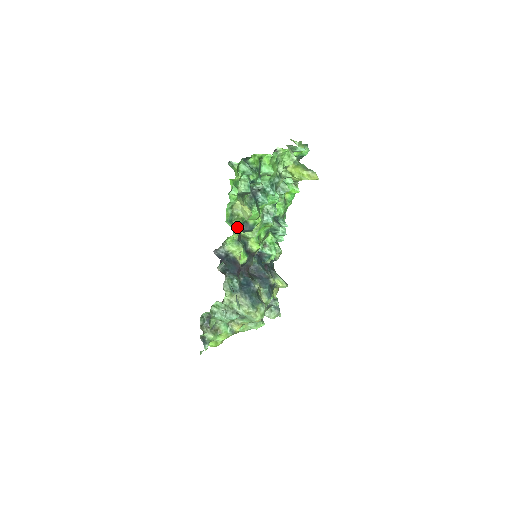
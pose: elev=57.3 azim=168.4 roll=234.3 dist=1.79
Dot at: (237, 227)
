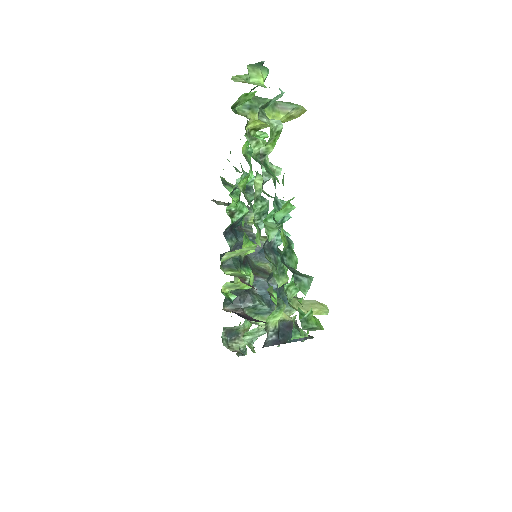
Dot at: occluded
